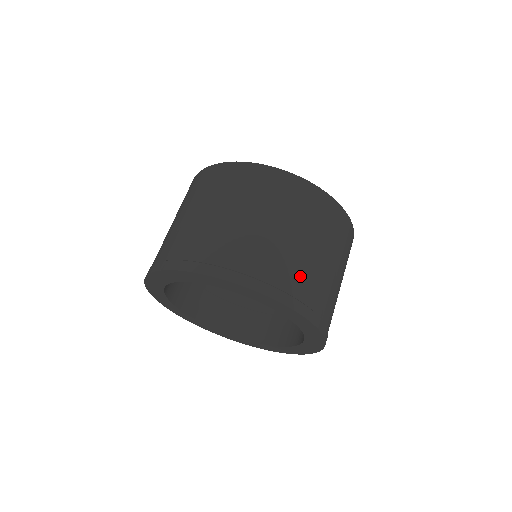
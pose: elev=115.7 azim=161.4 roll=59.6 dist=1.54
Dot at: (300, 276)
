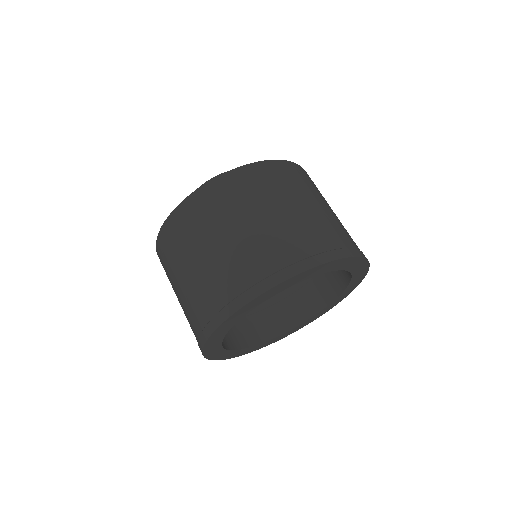
Dot at: (304, 236)
